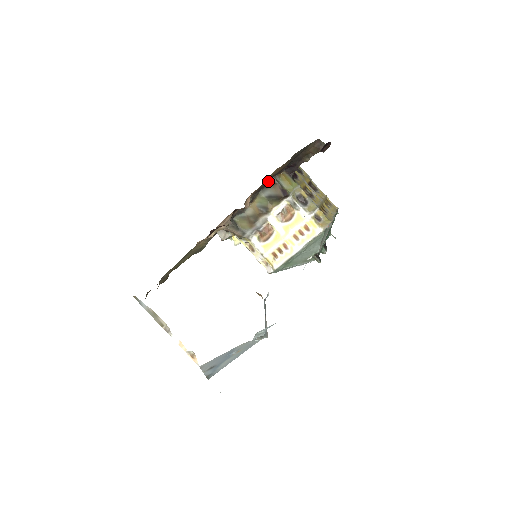
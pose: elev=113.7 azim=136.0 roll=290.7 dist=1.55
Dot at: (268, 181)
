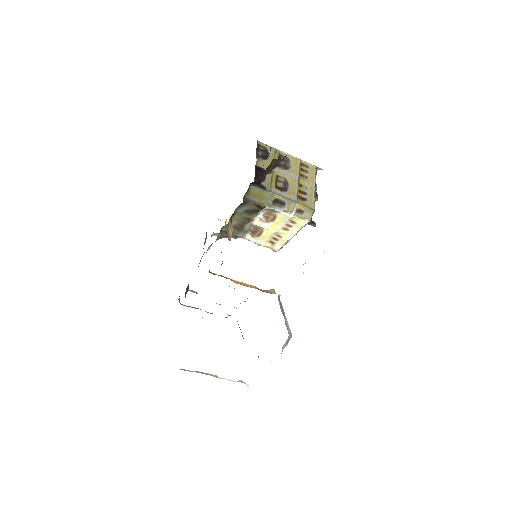
Dot at: occluded
